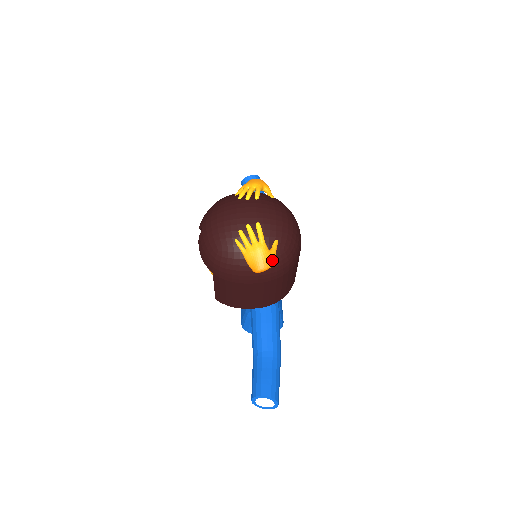
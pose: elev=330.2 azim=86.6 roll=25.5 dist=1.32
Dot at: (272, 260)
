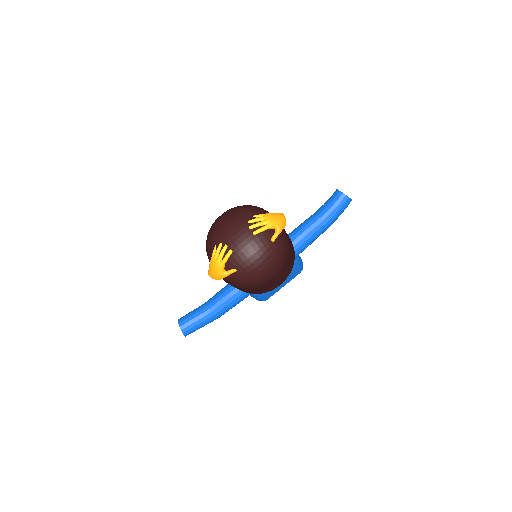
Dot at: (220, 277)
